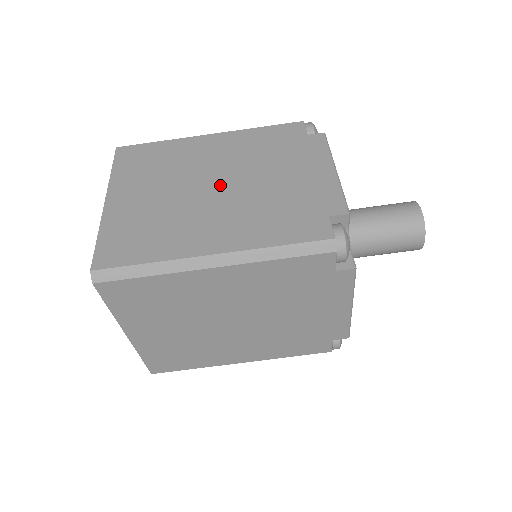
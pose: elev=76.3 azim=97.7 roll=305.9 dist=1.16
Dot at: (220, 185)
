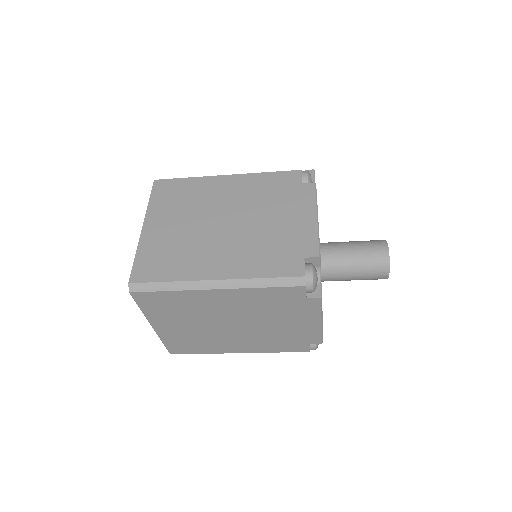
Dot at: (236, 325)
